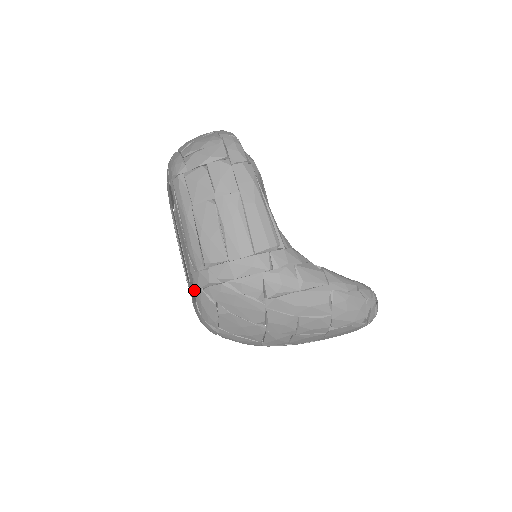
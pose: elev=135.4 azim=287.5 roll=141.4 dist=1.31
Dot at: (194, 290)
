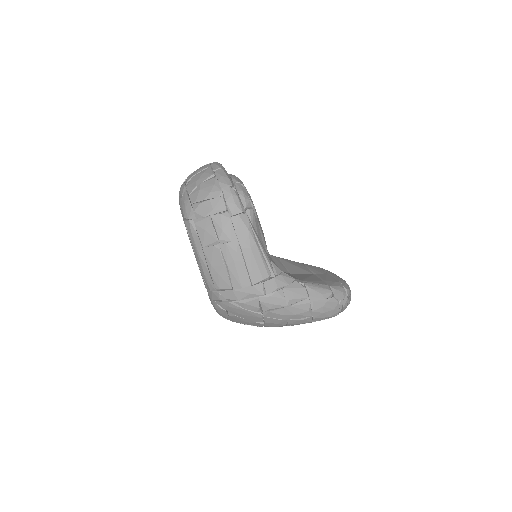
Dot at: (209, 298)
